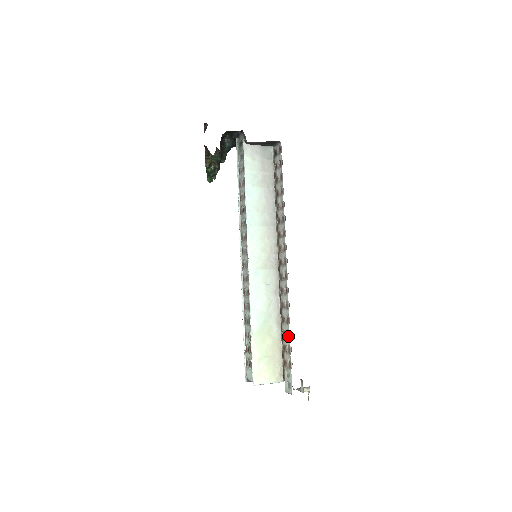
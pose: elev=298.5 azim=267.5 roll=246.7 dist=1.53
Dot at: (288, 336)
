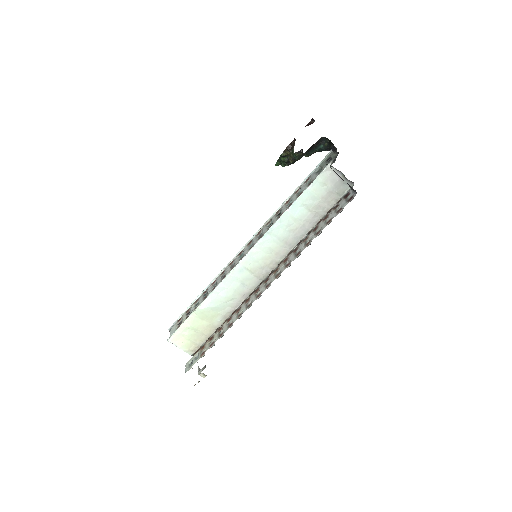
Dot at: (220, 335)
